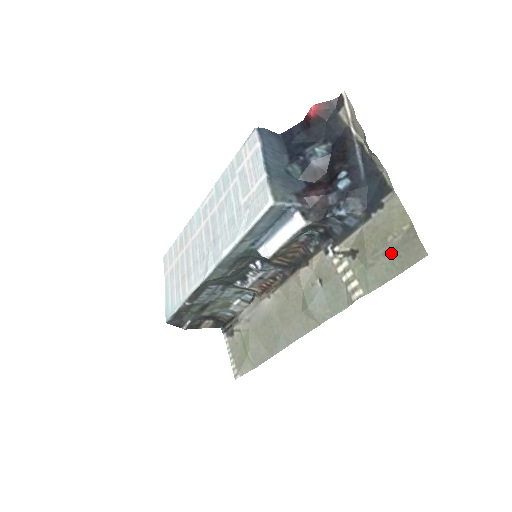
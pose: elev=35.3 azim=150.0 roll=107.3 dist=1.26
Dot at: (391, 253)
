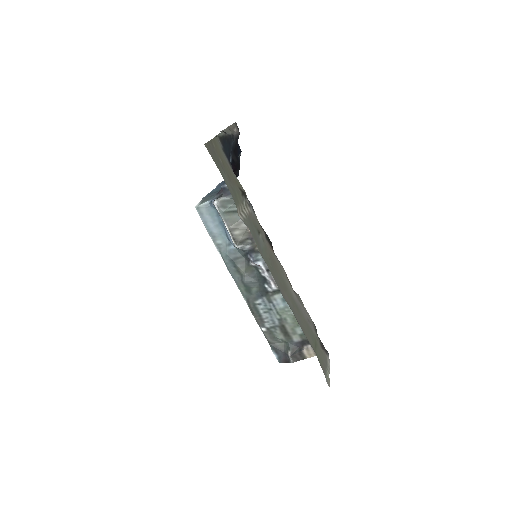
Dot at: (221, 167)
